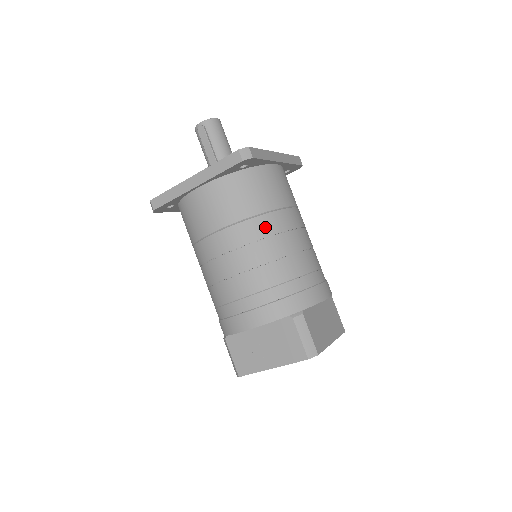
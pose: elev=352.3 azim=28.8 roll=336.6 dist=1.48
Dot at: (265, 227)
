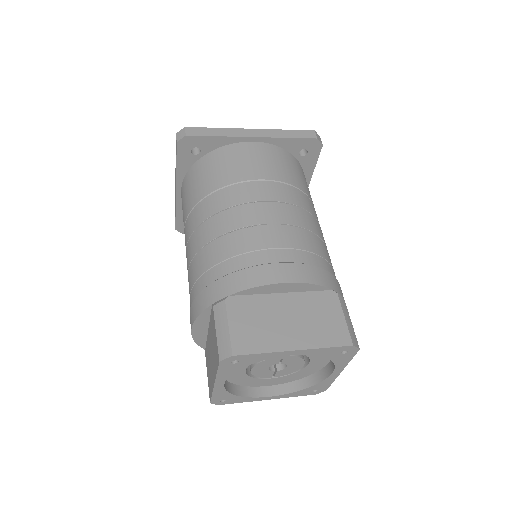
Dot at: (210, 207)
